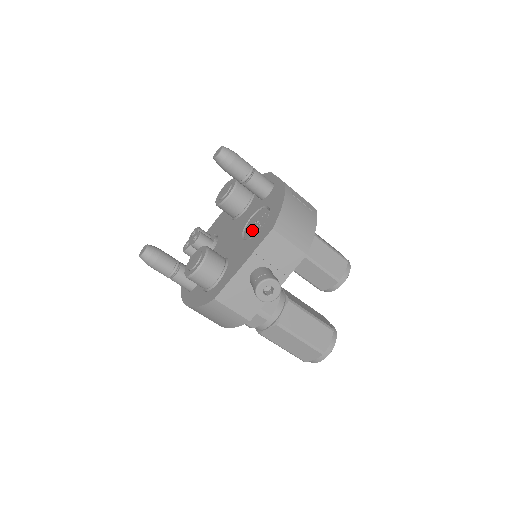
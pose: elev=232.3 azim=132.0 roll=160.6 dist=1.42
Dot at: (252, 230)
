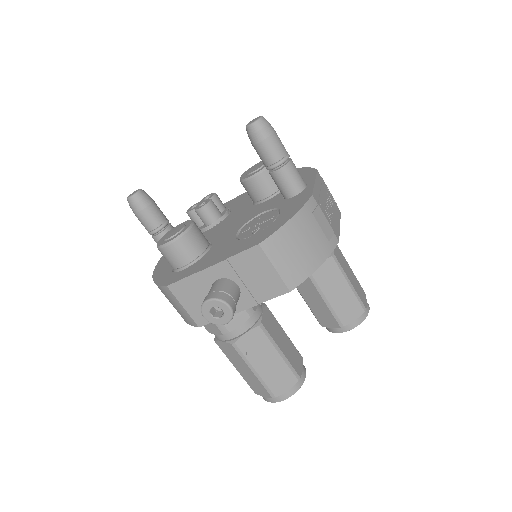
Dot at: (249, 230)
